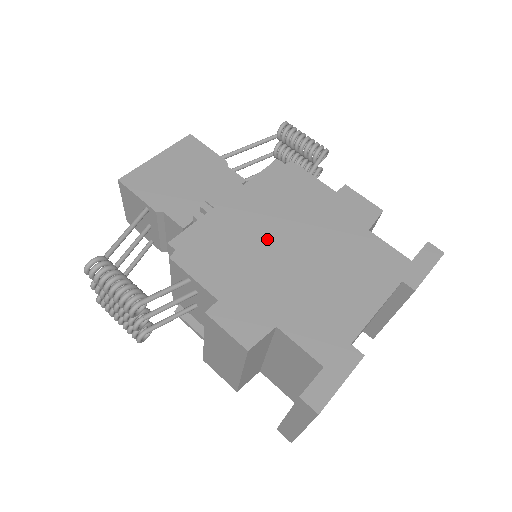
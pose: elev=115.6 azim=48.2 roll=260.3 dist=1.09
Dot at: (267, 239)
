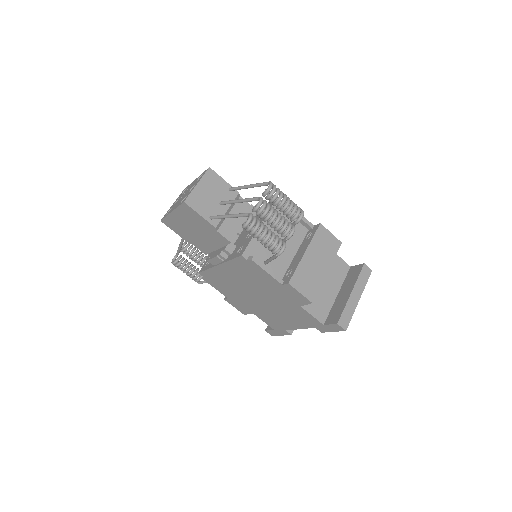
Dot at: (244, 289)
